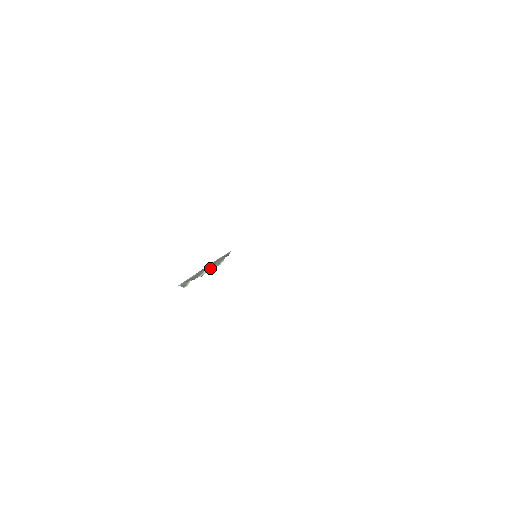
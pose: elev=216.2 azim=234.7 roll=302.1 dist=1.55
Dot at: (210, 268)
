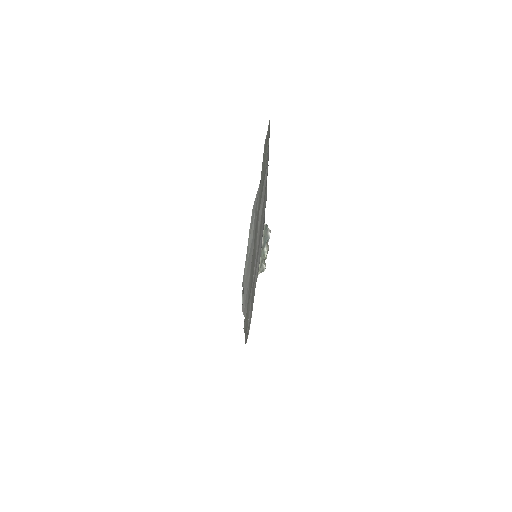
Dot at: (267, 242)
